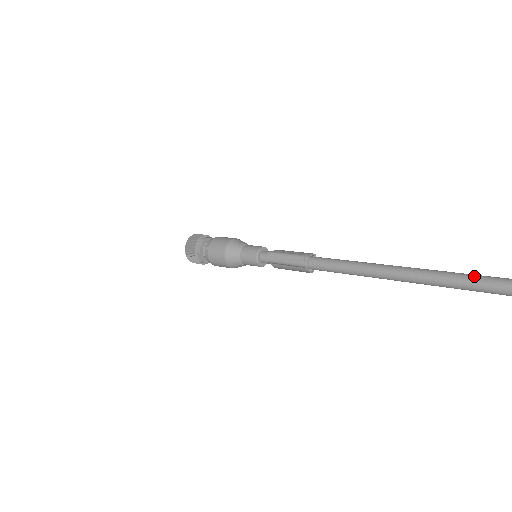
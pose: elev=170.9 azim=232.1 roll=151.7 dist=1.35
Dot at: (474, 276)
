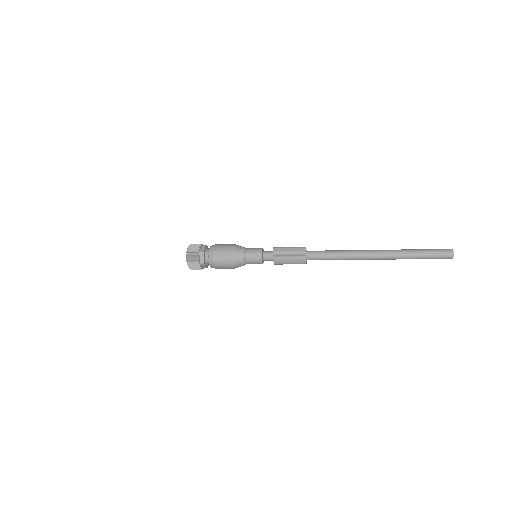
Dot at: (422, 249)
